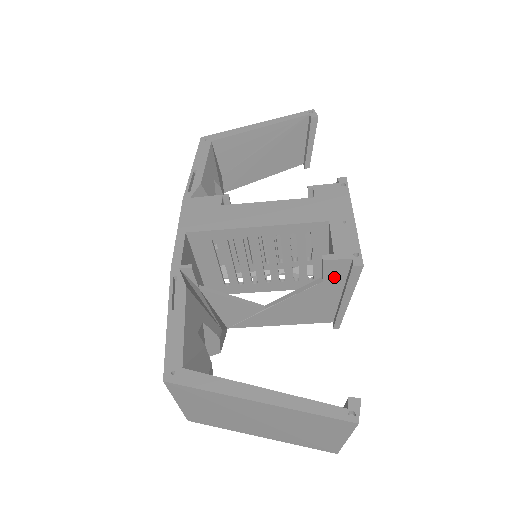
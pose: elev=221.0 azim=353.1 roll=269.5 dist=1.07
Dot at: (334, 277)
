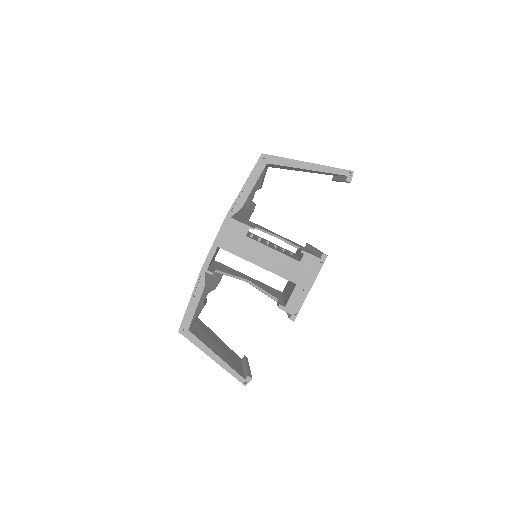
Dot at: occluded
